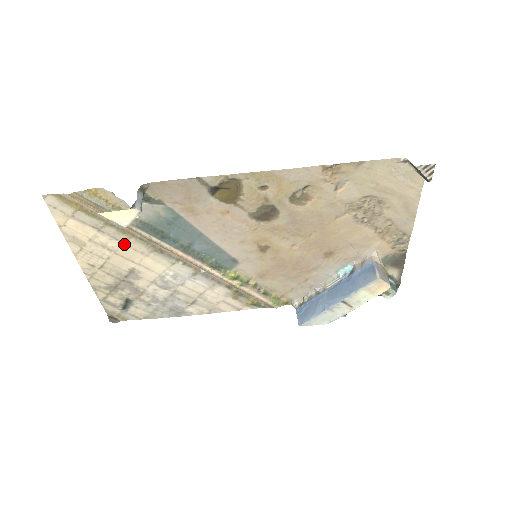
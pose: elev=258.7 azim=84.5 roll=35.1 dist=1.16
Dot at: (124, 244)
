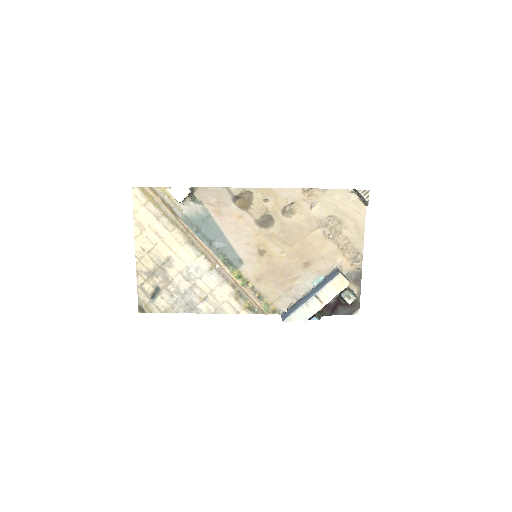
Dot at: (170, 233)
